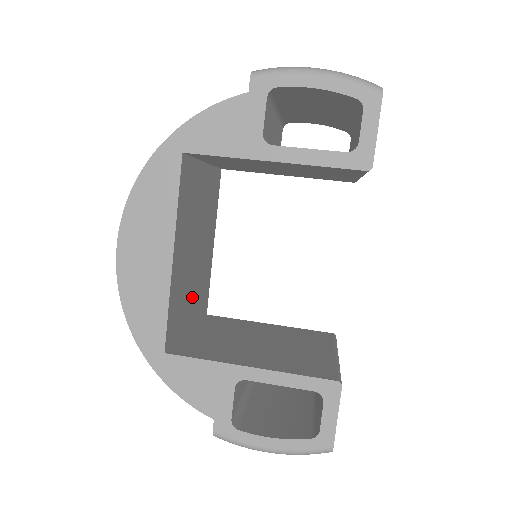
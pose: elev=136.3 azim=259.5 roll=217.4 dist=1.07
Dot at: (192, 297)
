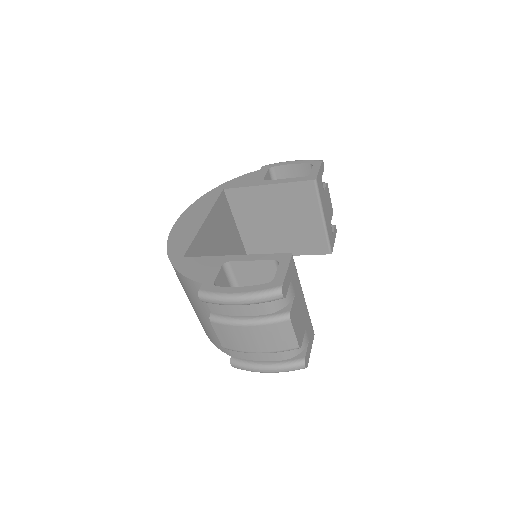
Dot at: occluded
